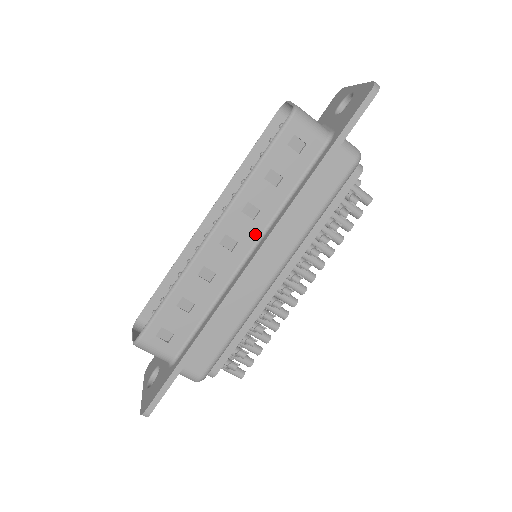
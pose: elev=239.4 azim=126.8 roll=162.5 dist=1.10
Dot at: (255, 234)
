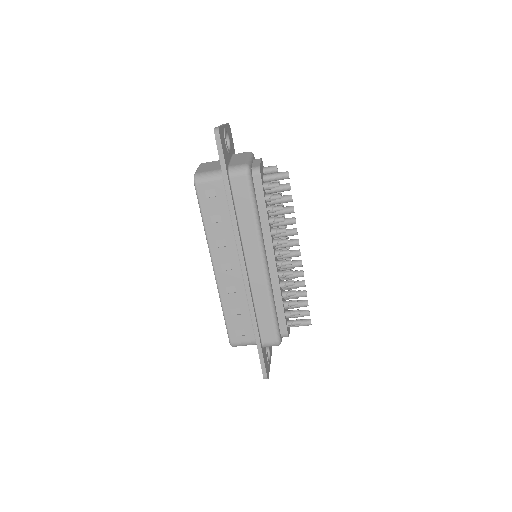
Dot at: (234, 252)
